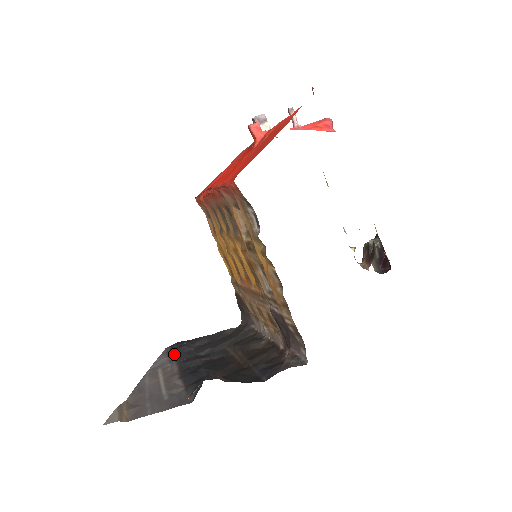
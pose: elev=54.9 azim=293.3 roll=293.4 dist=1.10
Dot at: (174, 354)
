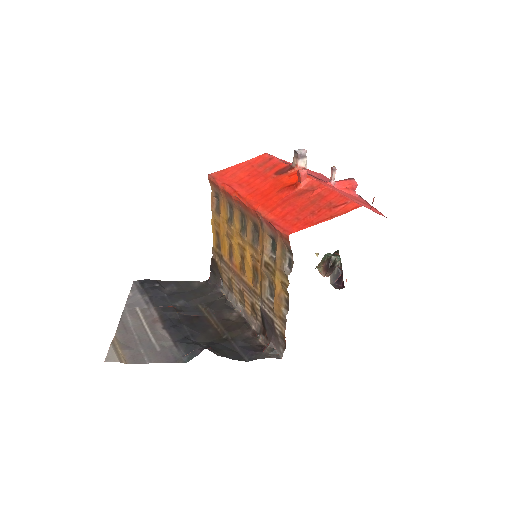
Dot at: (148, 295)
